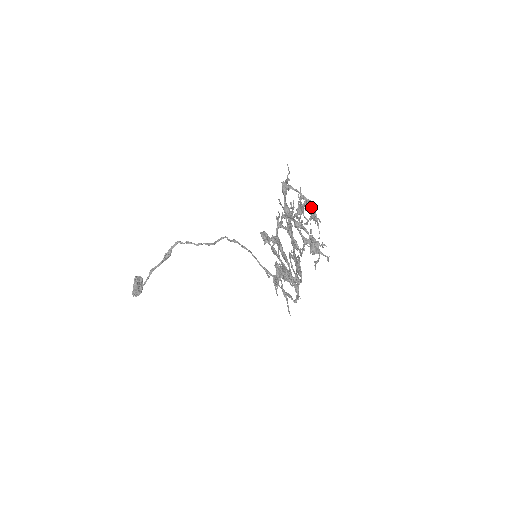
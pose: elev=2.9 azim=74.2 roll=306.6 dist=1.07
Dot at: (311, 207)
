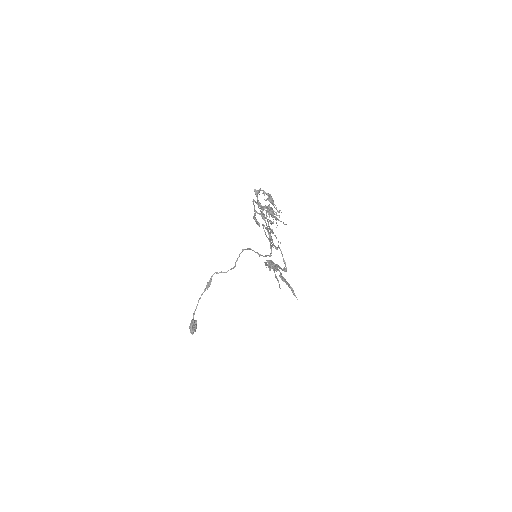
Dot at: (269, 196)
